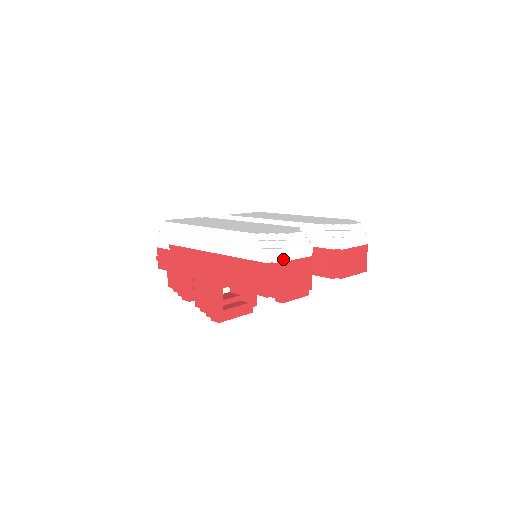
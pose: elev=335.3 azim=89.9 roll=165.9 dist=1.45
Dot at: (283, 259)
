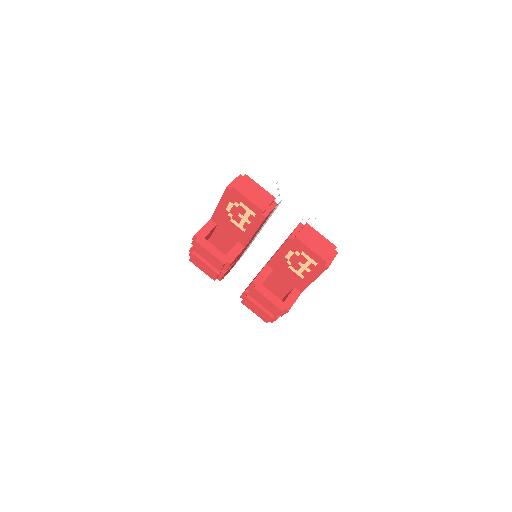
Dot at: (251, 177)
